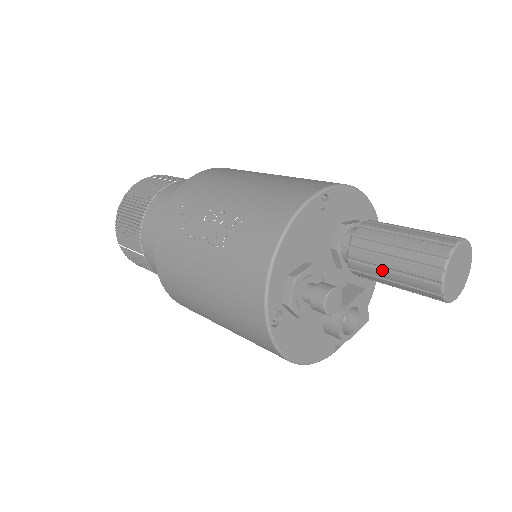
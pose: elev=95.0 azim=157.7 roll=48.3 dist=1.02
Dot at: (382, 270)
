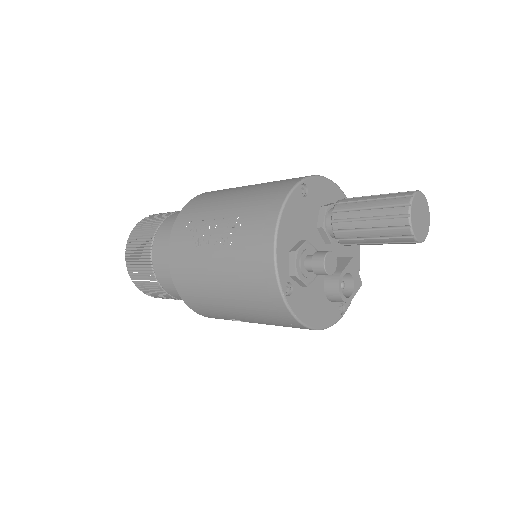
Dot at: (362, 231)
